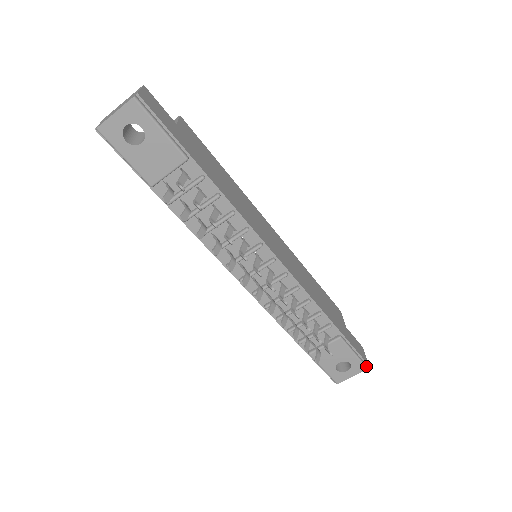
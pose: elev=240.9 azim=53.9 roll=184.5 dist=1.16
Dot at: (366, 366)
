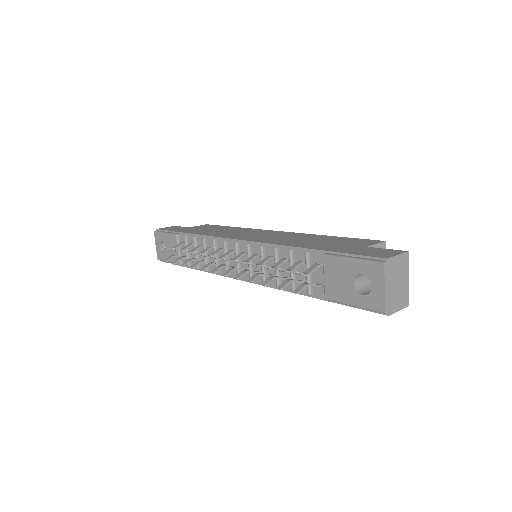
Dot at: (380, 262)
